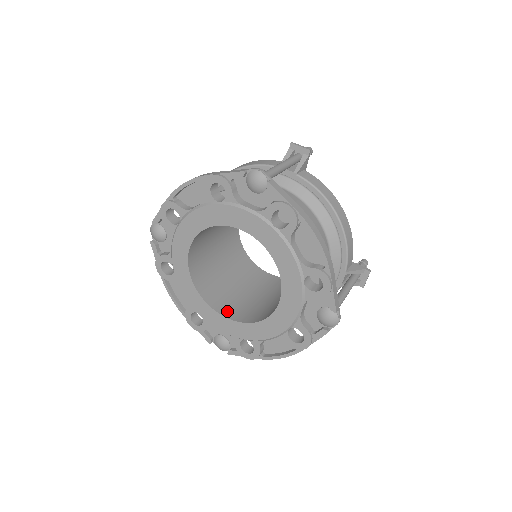
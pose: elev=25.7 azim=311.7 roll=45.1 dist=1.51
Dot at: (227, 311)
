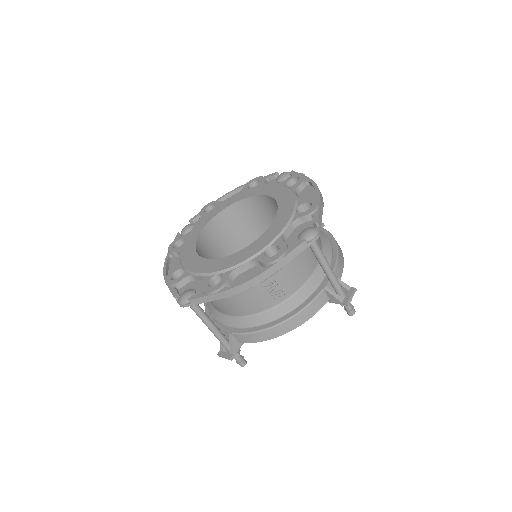
Dot at: occluded
